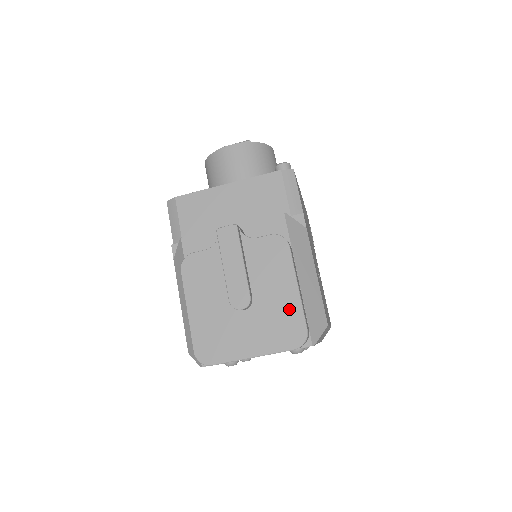
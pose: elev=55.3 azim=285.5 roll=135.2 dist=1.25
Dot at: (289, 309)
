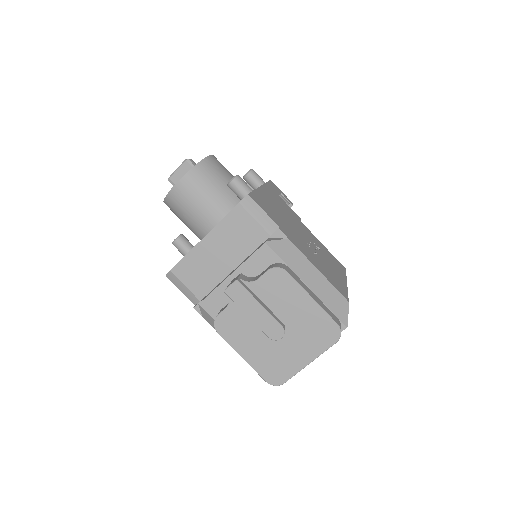
Dot at: (315, 317)
